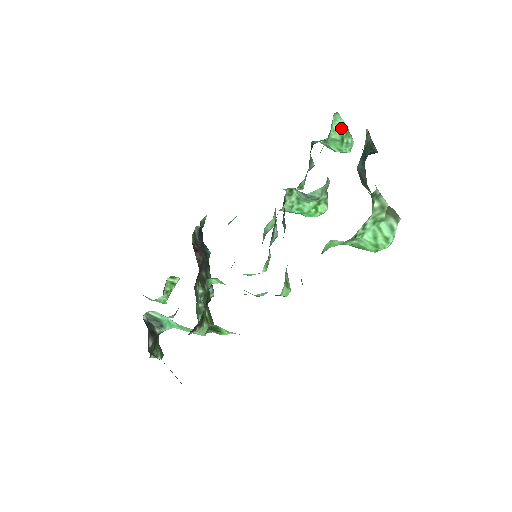
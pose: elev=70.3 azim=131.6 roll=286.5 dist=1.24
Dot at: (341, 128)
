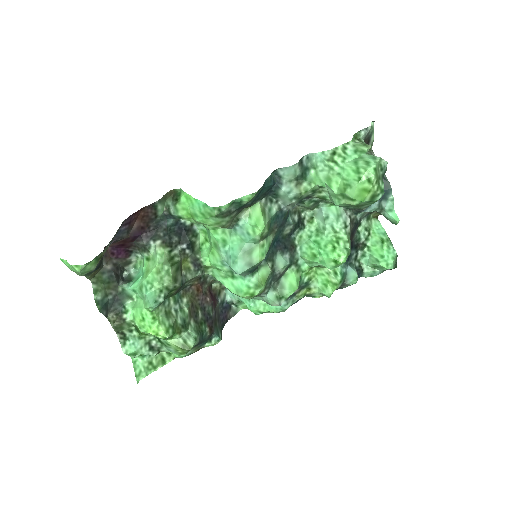
Dot at: (382, 234)
